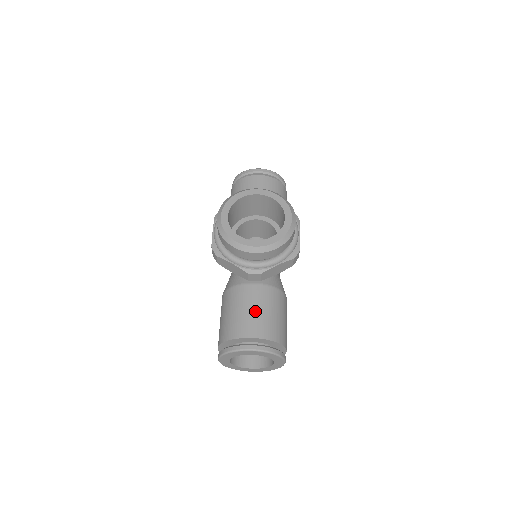
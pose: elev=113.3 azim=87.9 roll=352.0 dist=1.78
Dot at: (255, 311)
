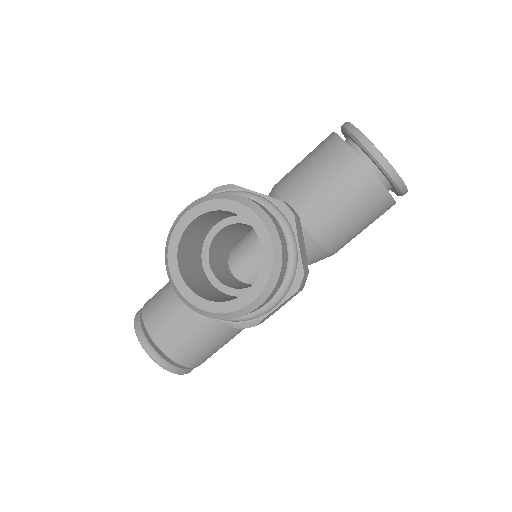
Dot at: (178, 320)
